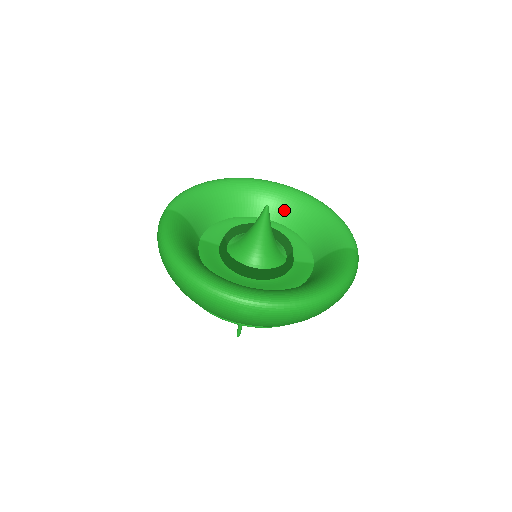
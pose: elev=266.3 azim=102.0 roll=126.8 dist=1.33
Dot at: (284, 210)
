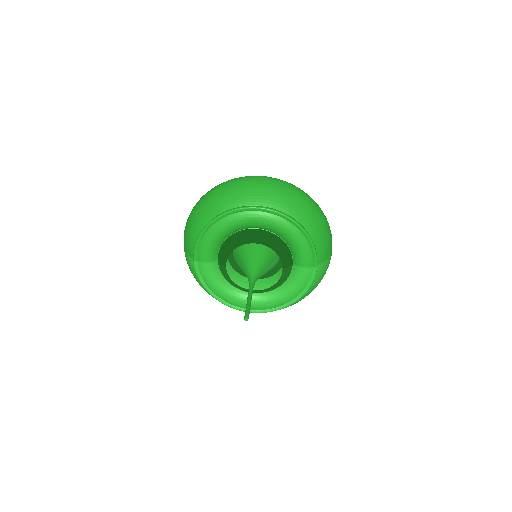
Dot at: occluded
